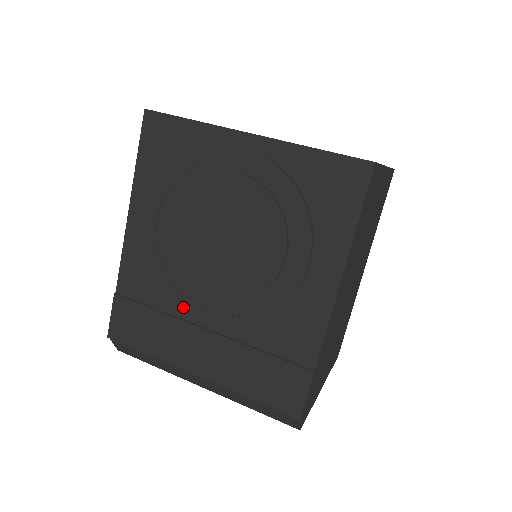
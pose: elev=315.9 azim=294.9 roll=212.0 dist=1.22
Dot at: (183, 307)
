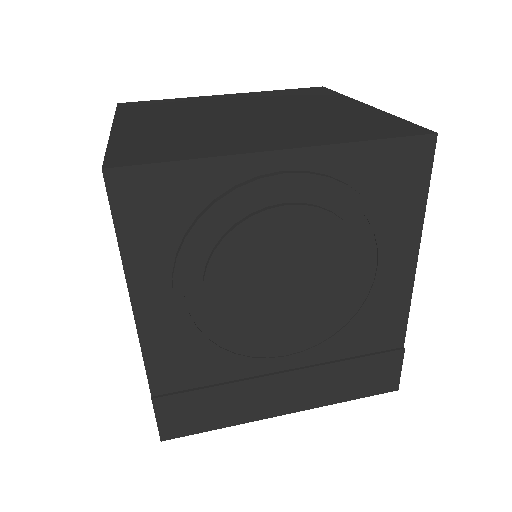
Dot at: (248, 366)
